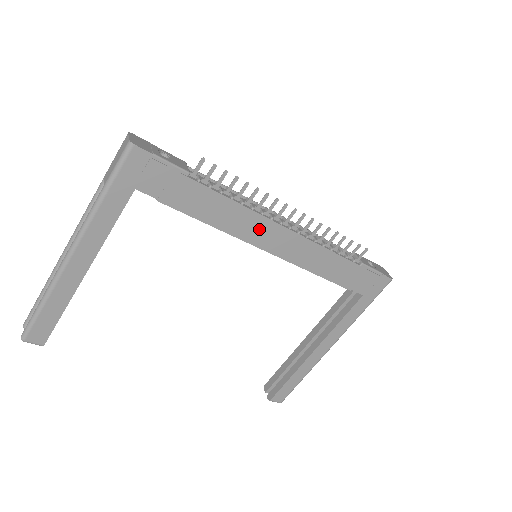
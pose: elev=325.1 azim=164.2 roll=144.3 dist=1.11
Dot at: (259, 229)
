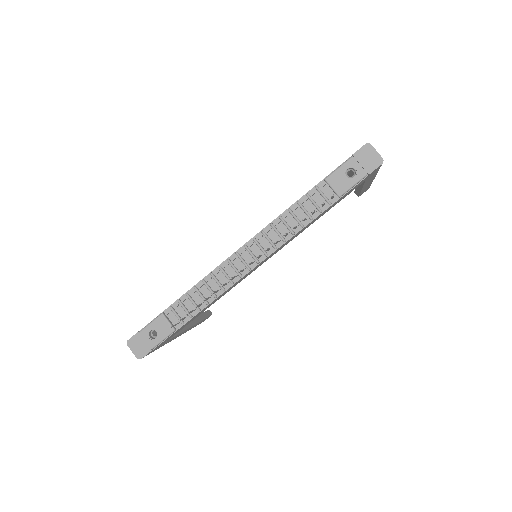
Dot at: occluded
